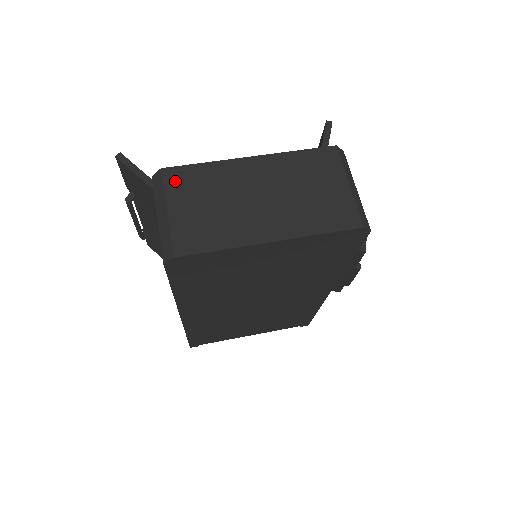
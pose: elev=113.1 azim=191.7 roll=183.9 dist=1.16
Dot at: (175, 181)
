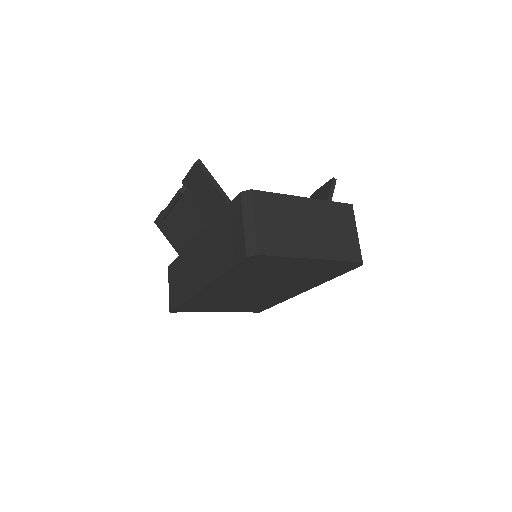
Dot at: (259, 201)
